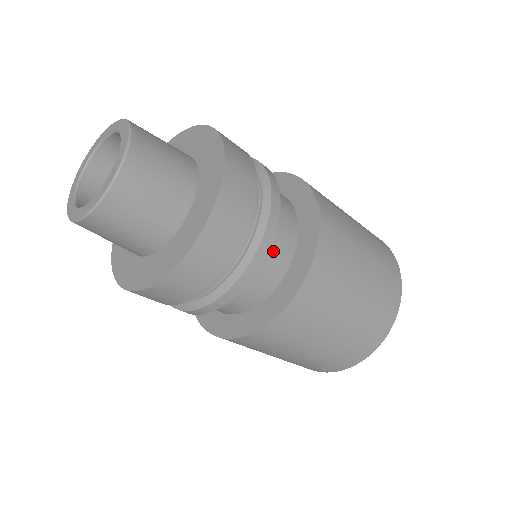
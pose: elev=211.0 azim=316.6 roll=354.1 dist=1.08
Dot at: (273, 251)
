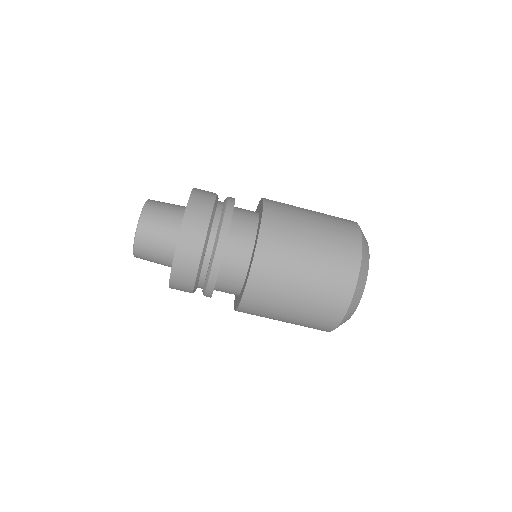
Dot at: (233, 260)
